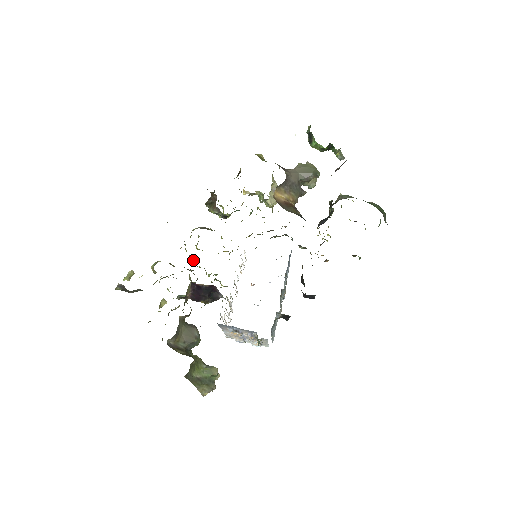
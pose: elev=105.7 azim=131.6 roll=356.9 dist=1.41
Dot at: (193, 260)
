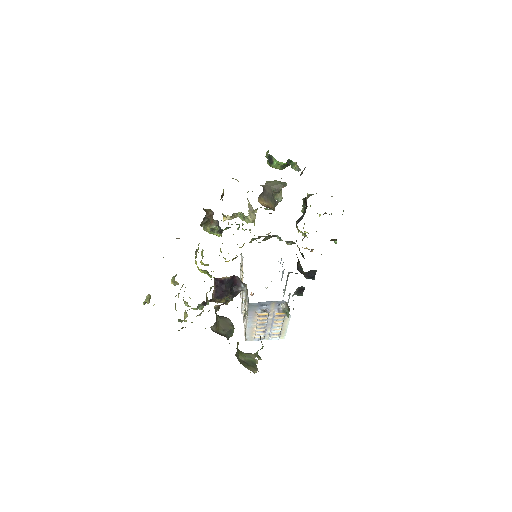
Dot at: (203, 272)
